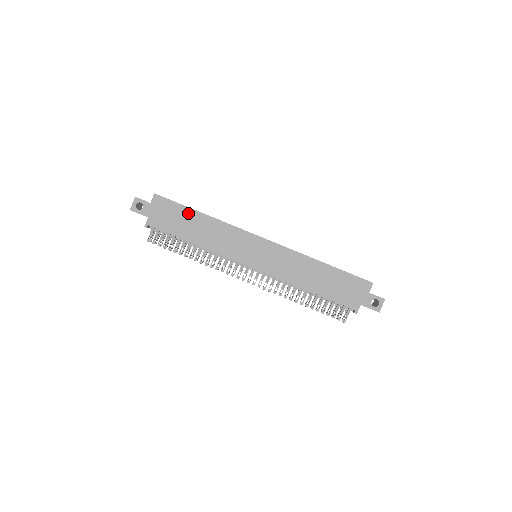
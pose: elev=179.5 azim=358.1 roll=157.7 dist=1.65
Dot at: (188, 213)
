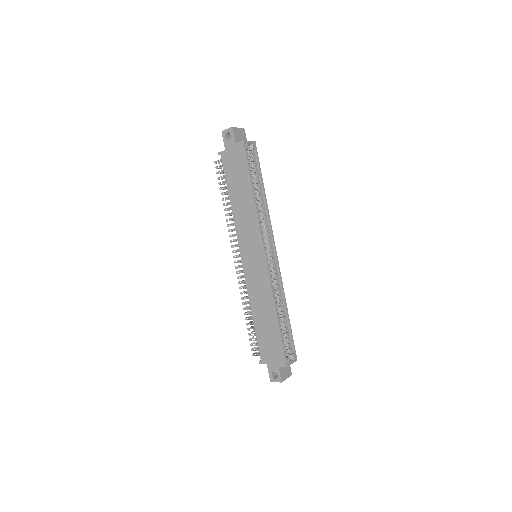
Dot at: (246, 180)
